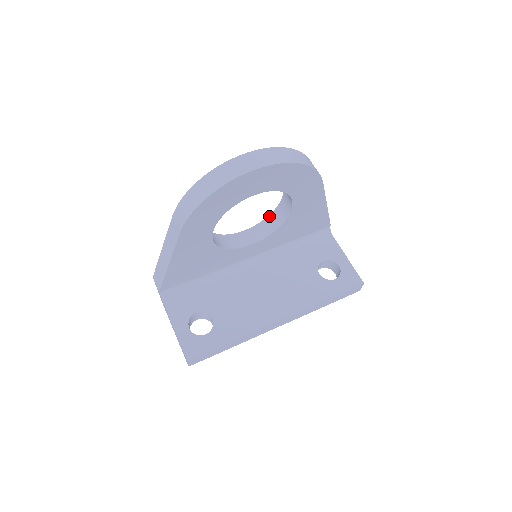
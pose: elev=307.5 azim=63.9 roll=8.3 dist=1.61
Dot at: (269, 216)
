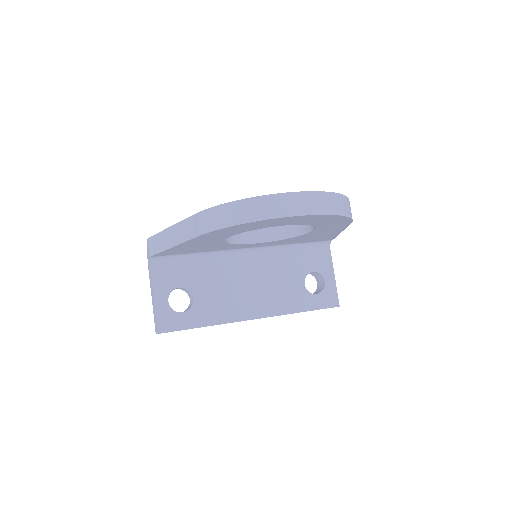
Dot at: occluded
